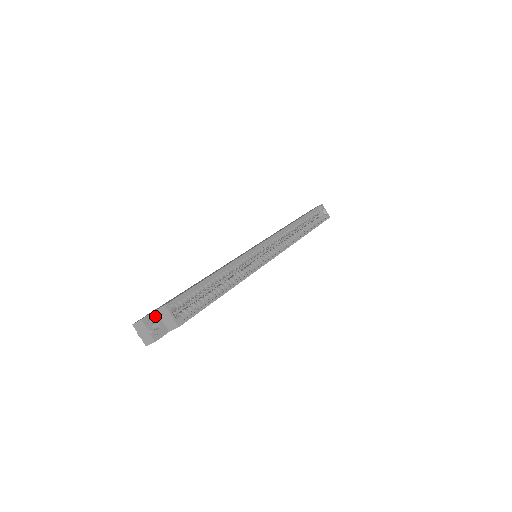
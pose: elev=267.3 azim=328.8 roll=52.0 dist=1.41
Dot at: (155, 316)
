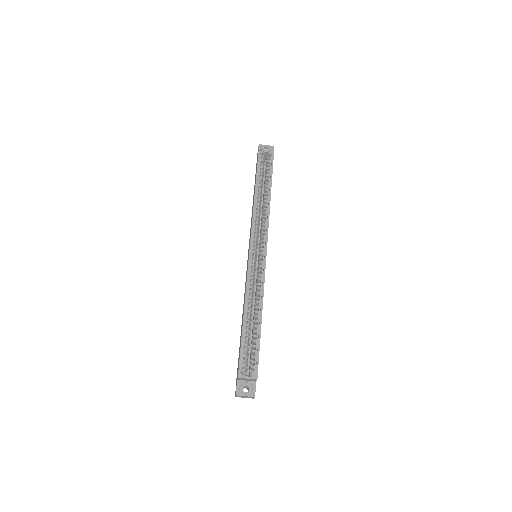
Dot at: (240, 383)
